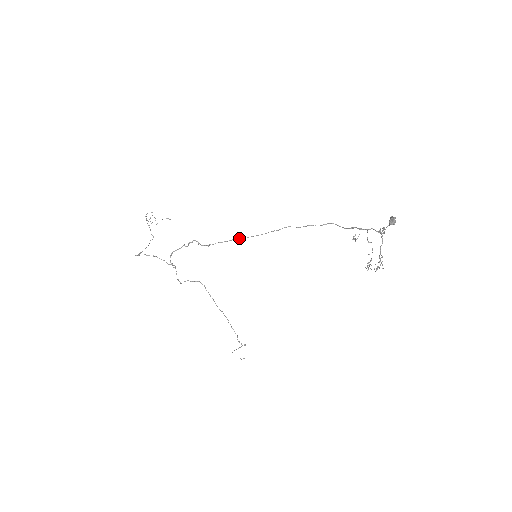
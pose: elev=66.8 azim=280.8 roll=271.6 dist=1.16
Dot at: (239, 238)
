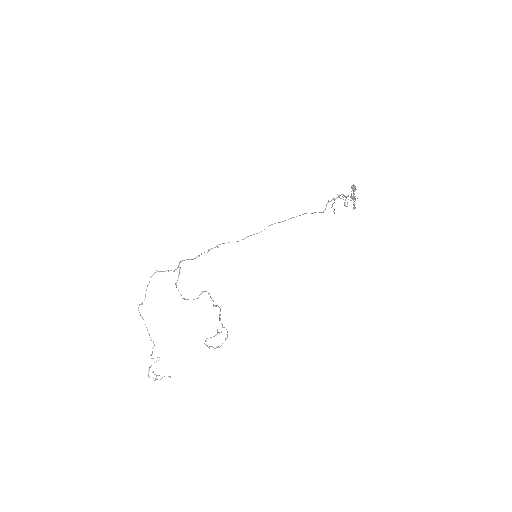
Dot at: occluded
